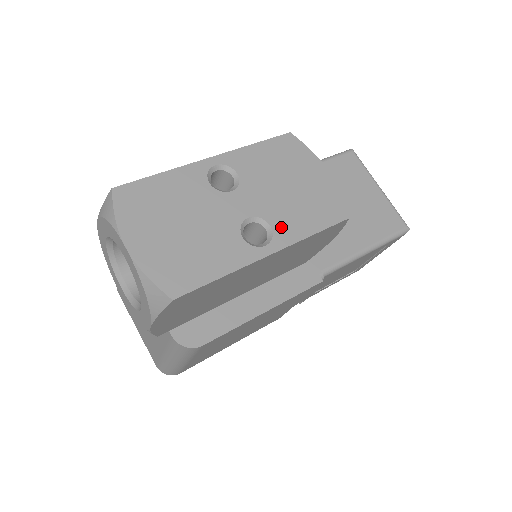
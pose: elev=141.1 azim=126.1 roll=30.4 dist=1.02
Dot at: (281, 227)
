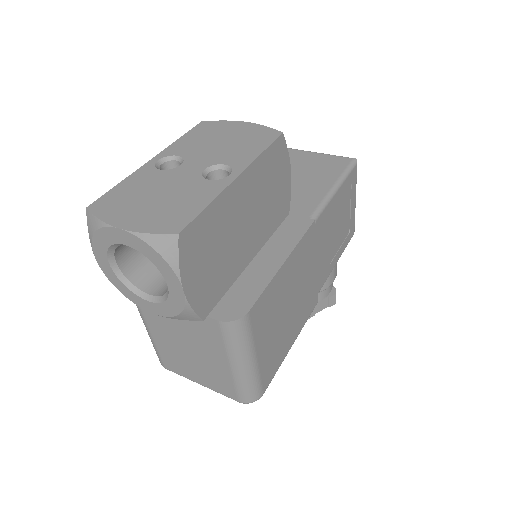
Dot at: (234, 161)
